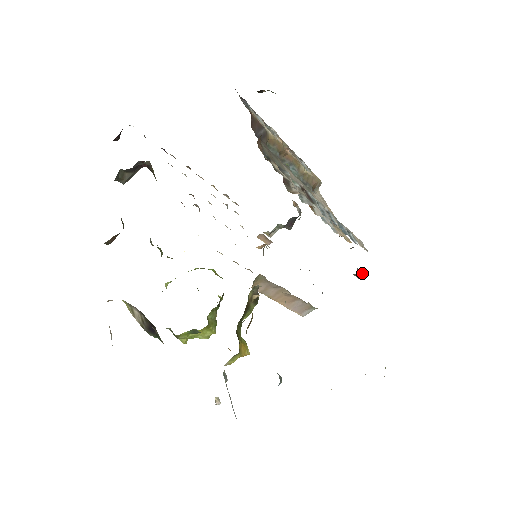
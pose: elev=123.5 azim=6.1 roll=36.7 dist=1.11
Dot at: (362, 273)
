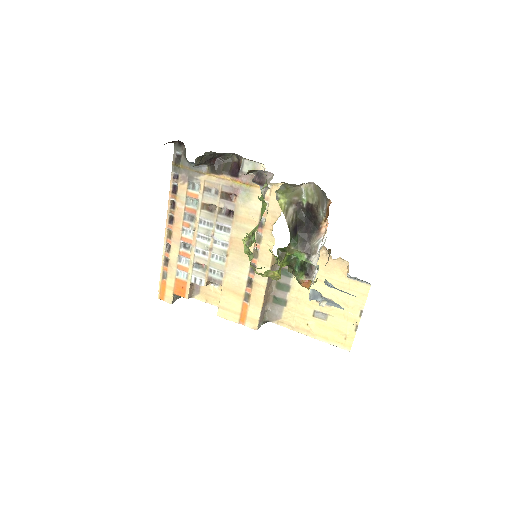
Dot at: occluded
